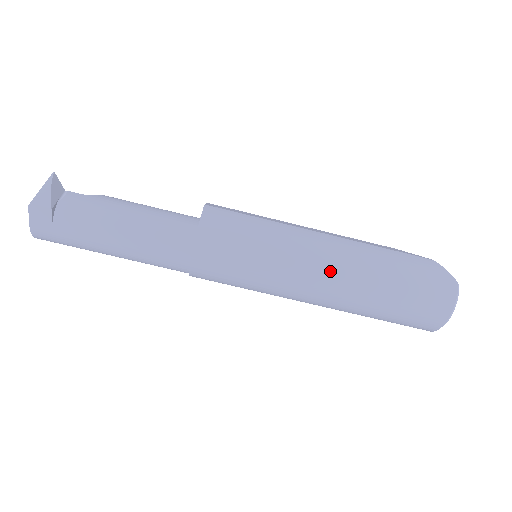
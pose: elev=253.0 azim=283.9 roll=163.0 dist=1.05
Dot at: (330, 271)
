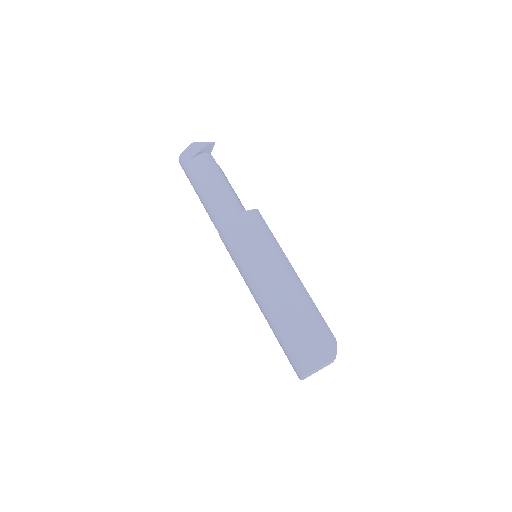
Dot at: (280, 286)
